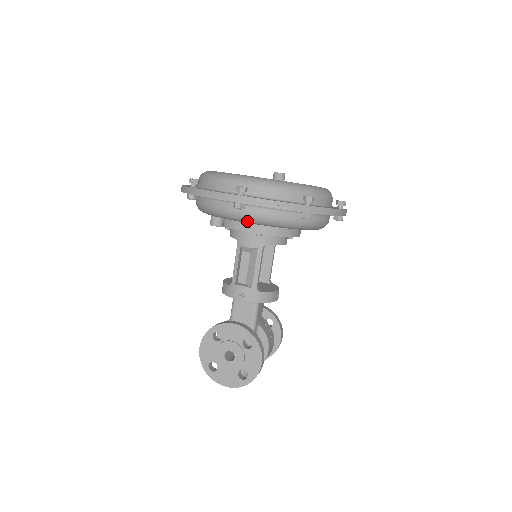
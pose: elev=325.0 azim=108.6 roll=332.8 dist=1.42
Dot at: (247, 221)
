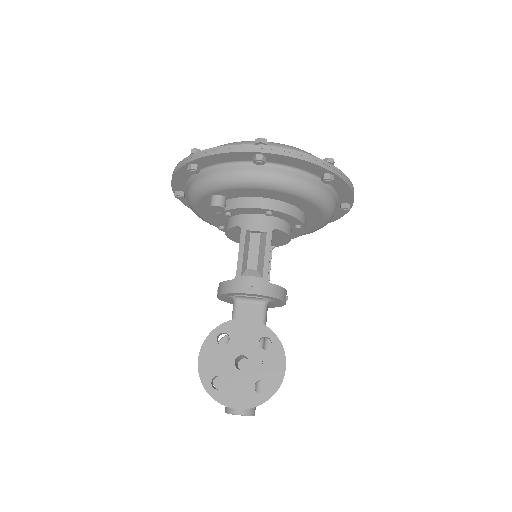
Dot at: (264, 184)
